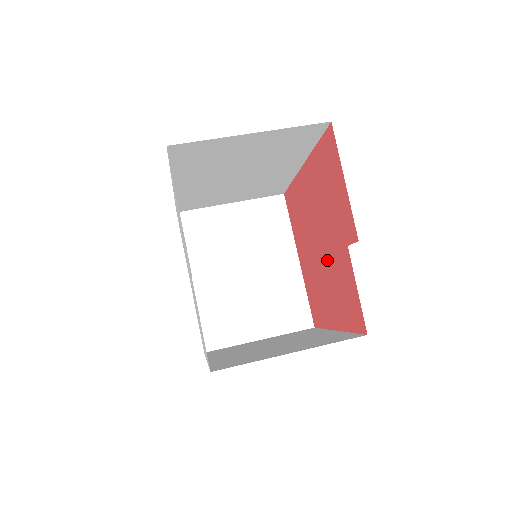
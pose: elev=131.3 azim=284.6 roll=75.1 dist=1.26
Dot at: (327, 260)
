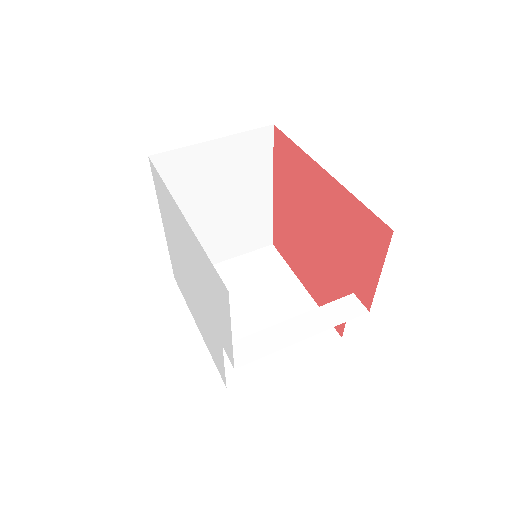
Dot at: (319, 256)
